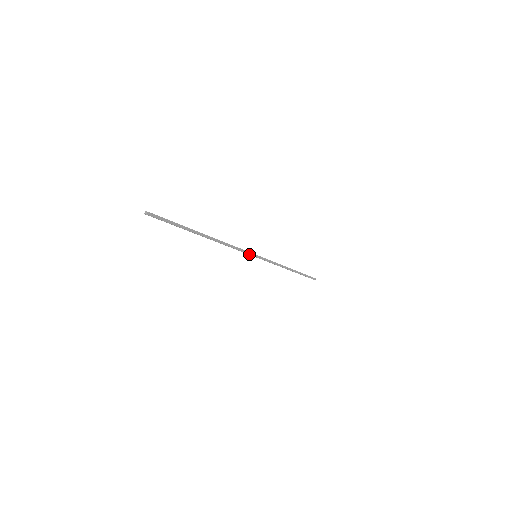
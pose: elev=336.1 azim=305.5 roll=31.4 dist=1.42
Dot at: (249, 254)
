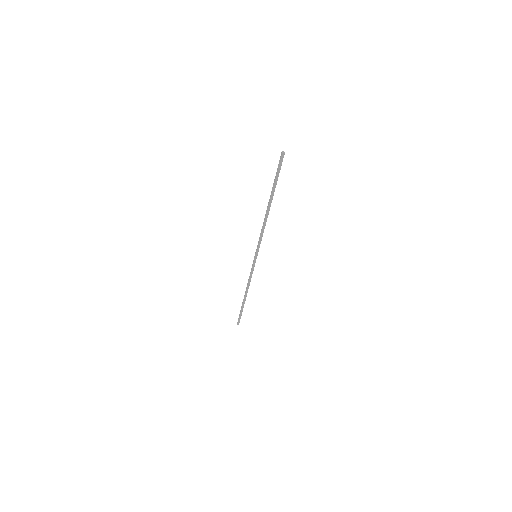
Dot at: occluded
